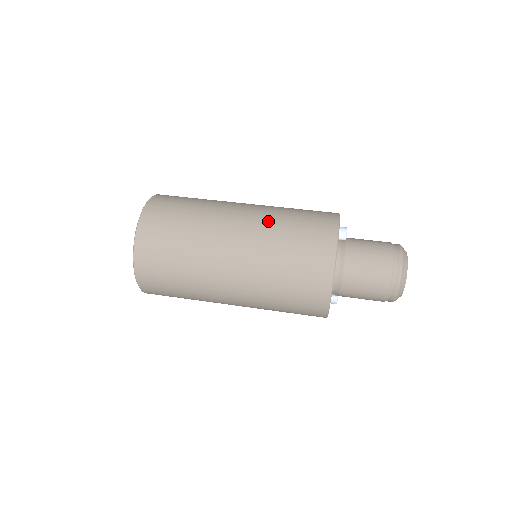
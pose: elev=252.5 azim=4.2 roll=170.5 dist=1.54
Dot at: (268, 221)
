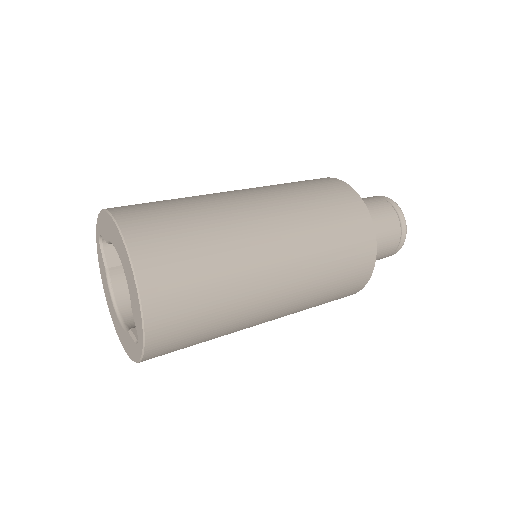
Dot at: occluded
